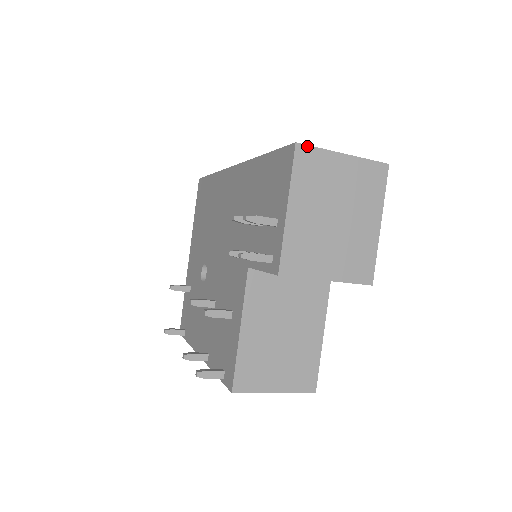
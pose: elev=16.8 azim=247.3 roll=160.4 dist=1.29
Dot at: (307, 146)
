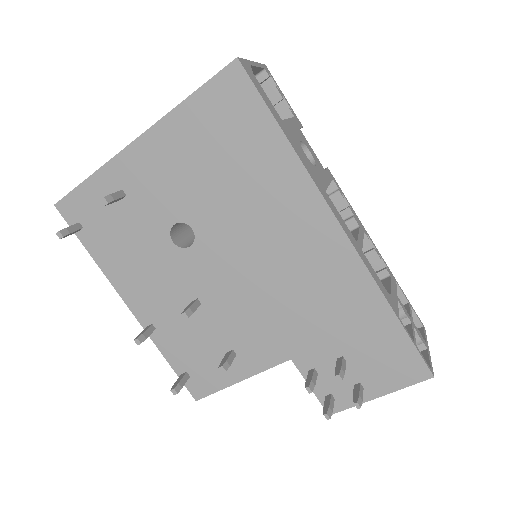
Dot at: (432, 371)
